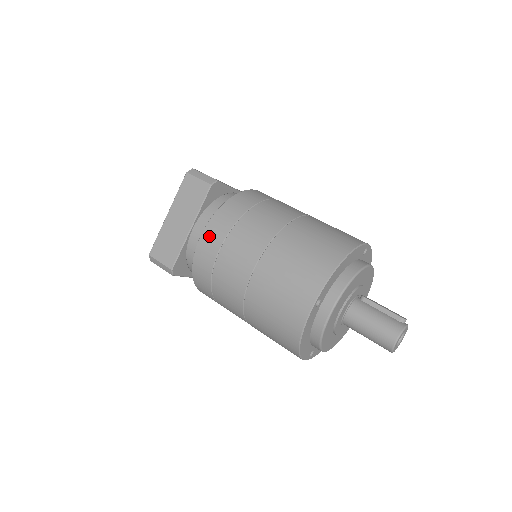
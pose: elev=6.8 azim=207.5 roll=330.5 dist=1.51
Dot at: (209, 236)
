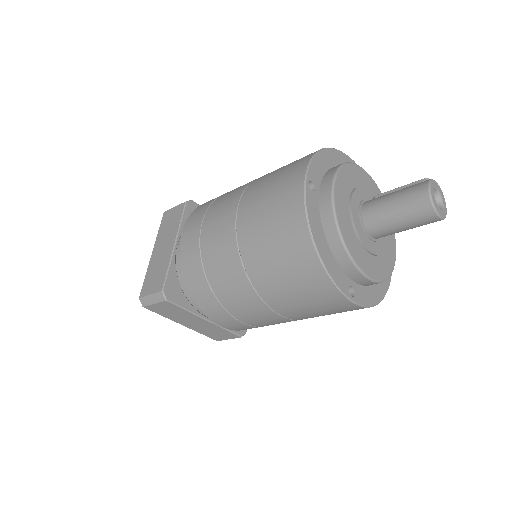
Dot at: (189, 226)
